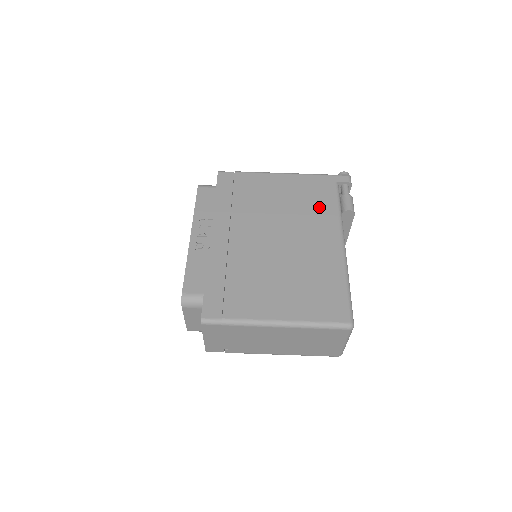
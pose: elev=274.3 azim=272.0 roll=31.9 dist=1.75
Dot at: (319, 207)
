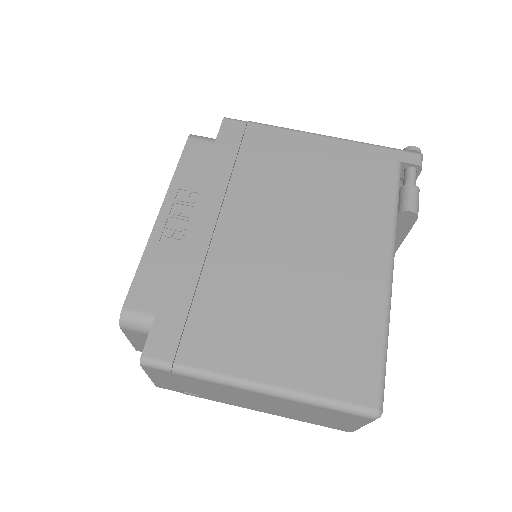
Dot at: (364, 198)
